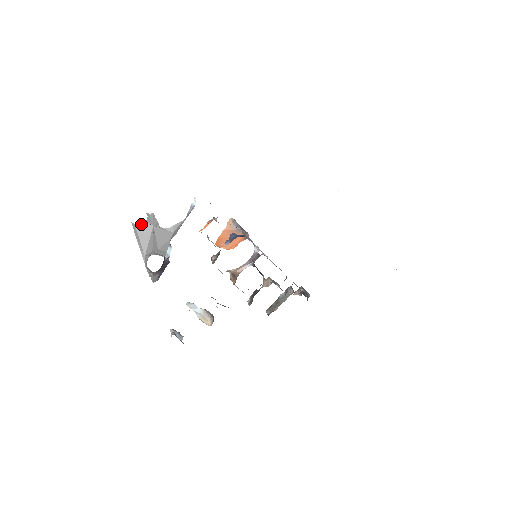
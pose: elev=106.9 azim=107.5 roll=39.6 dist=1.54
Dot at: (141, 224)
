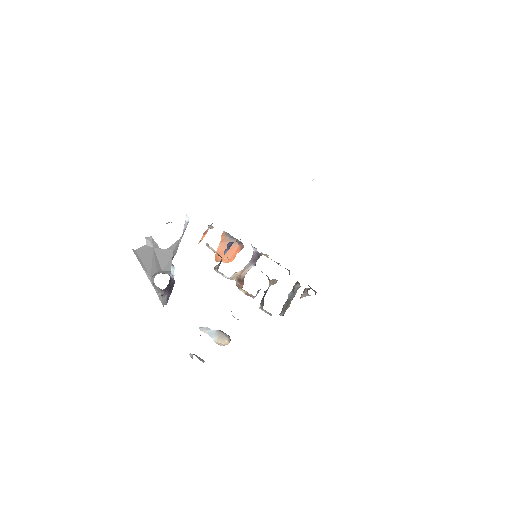
Dot at: (141, 249)
